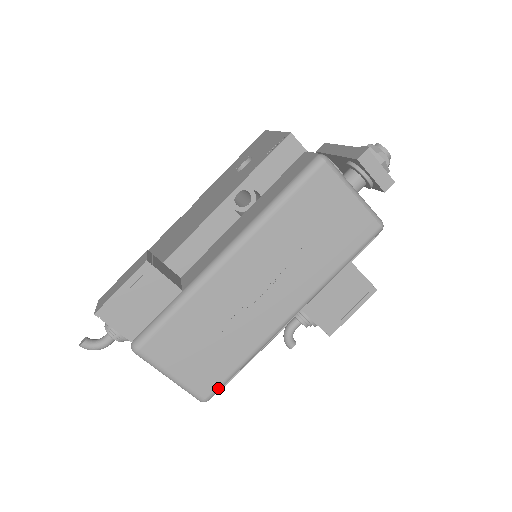
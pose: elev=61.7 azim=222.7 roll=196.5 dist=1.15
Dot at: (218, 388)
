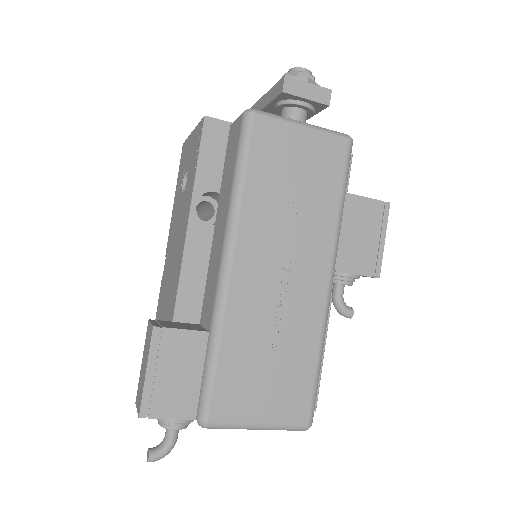
Dot at: (312, 404)
